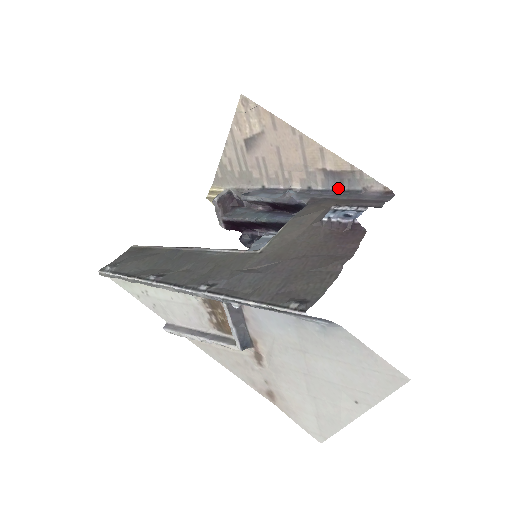
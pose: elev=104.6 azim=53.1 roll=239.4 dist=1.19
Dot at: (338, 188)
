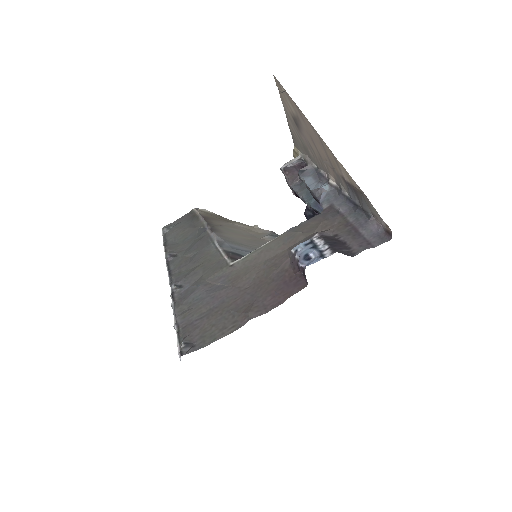
Dot at: (357, 202)
